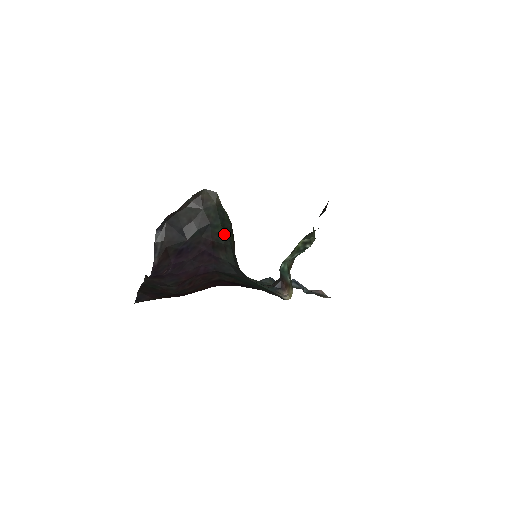
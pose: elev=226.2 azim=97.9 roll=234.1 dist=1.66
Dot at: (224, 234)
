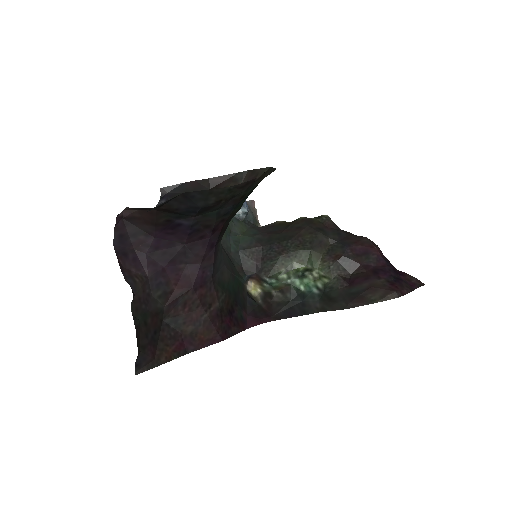
Dot at: occluded
